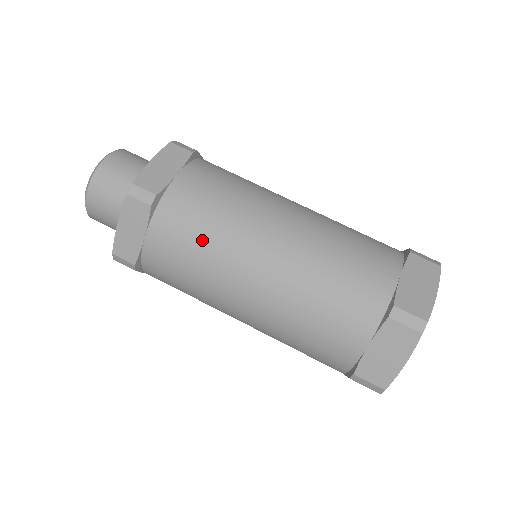
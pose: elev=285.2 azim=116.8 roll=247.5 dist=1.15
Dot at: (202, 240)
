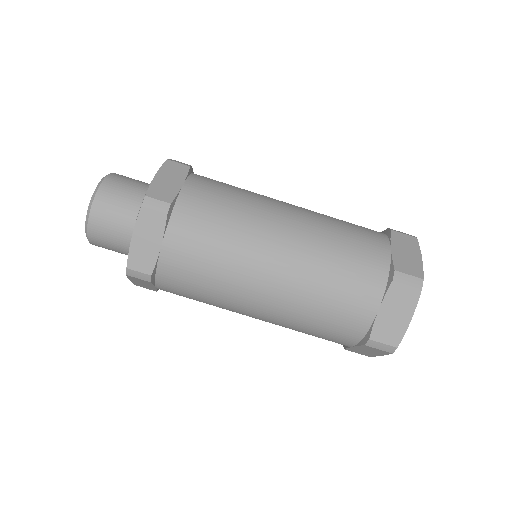
Dot at: (219, 240)
